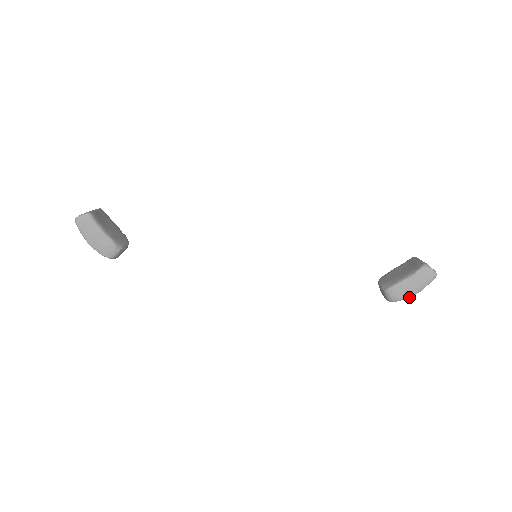
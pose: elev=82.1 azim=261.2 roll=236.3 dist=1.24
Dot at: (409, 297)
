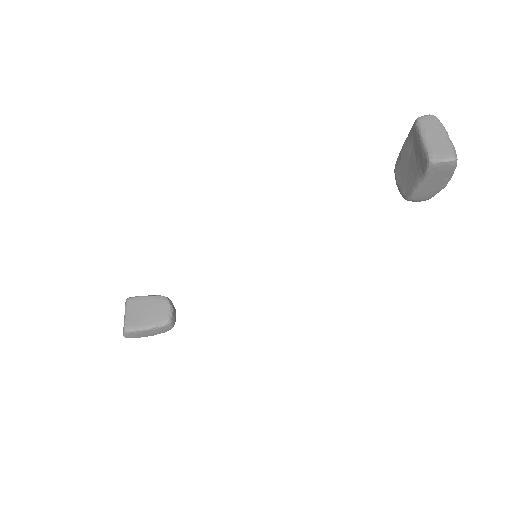
Dot at: occluded
